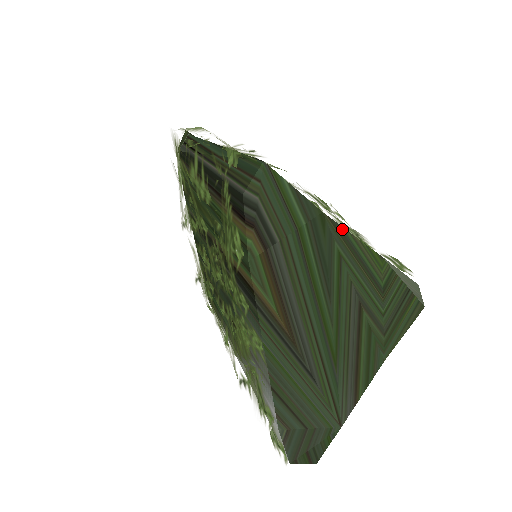
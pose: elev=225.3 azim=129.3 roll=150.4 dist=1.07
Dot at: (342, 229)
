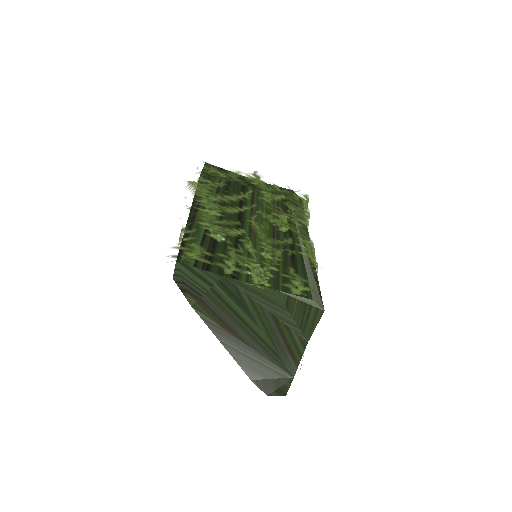
Dot at: (241, 282)
